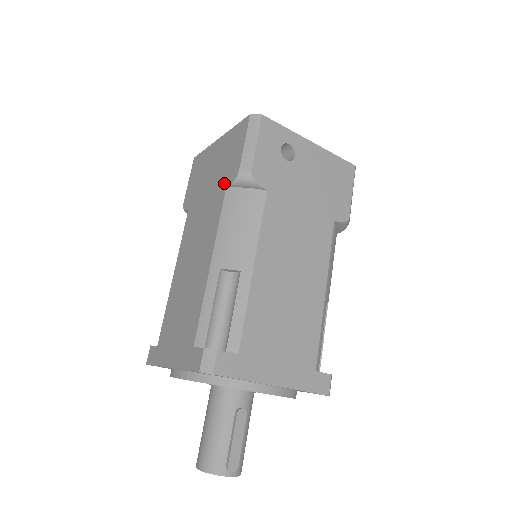
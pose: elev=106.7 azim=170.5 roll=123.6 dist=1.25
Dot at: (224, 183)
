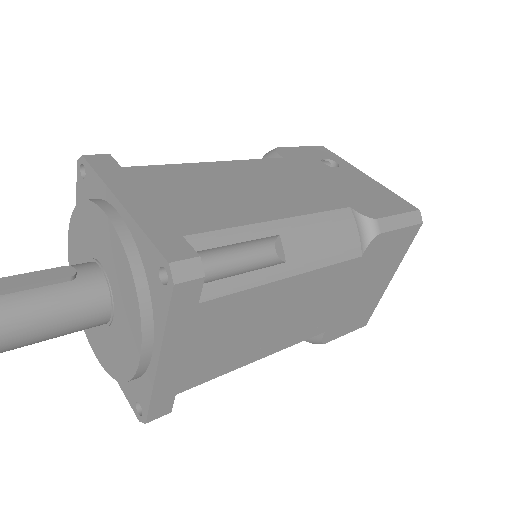
Dot at: occluded
